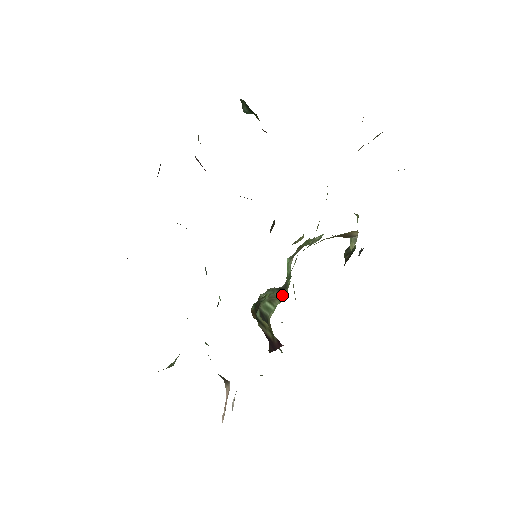
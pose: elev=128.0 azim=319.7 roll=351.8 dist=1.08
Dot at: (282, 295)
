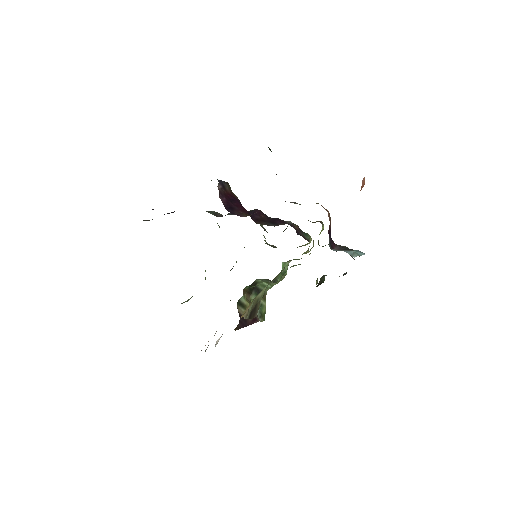
Dot at: occluded
